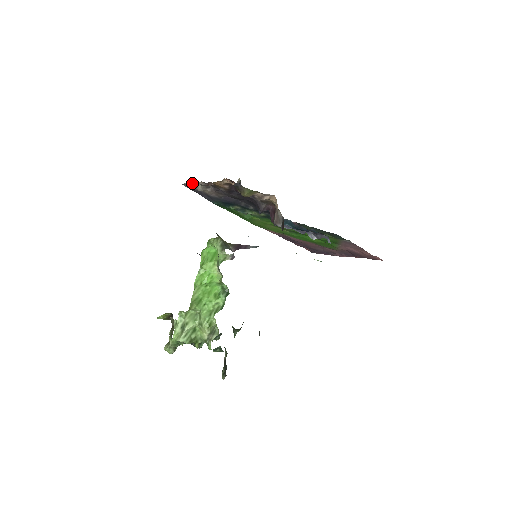
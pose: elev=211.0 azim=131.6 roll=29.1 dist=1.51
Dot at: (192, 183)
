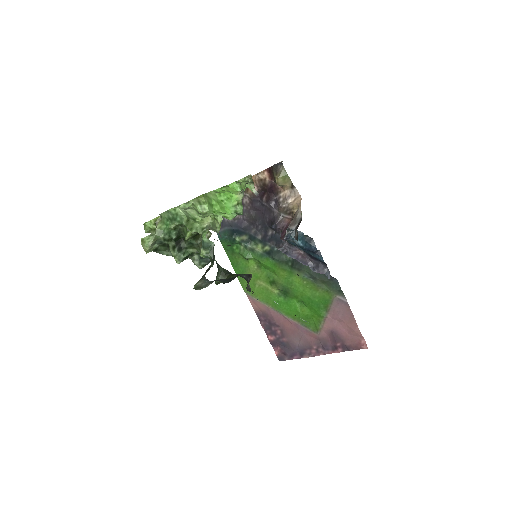
Dot at: occluded
